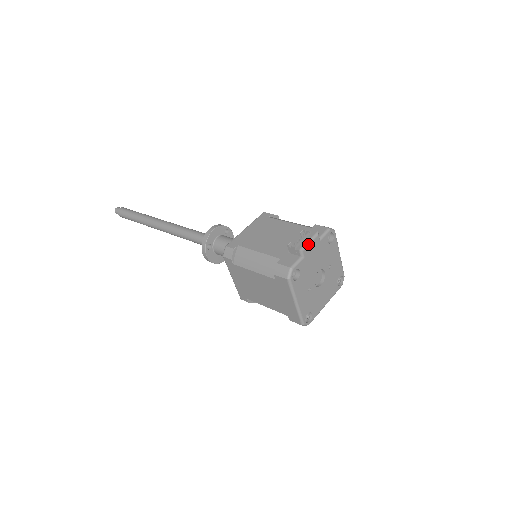
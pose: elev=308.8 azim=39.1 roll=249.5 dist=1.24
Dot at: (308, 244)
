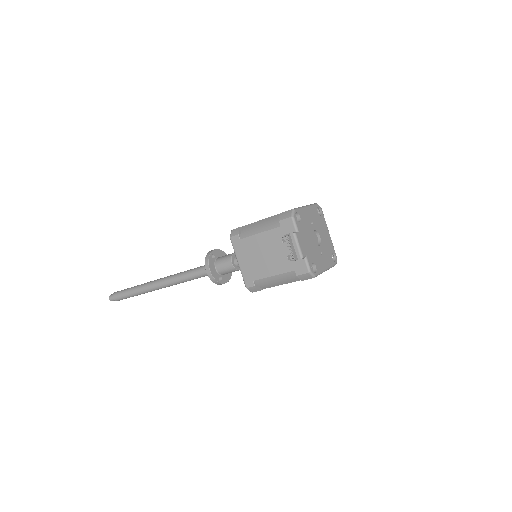
Dot at: (300, 248)
